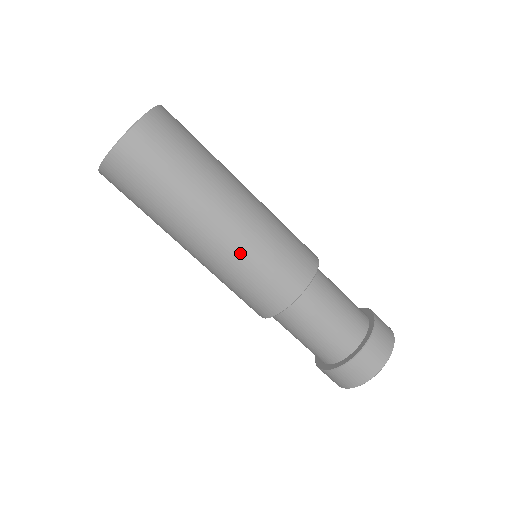
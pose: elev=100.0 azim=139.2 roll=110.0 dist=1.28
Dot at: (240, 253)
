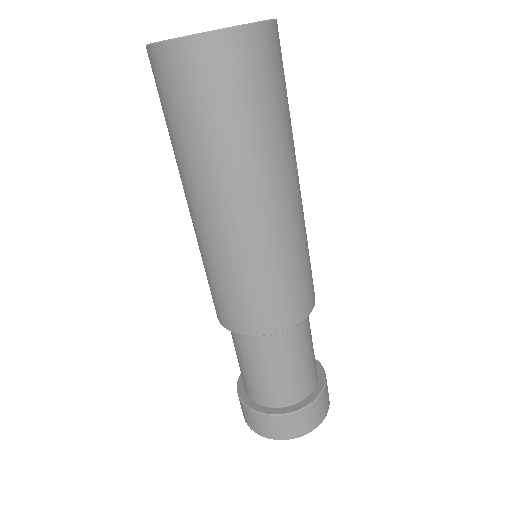
Dot at: (252, 255)
